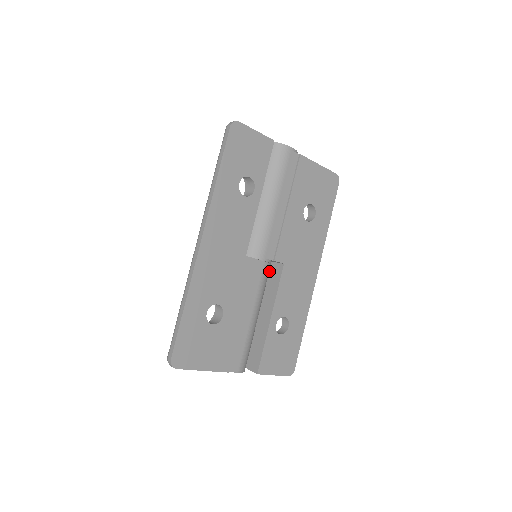
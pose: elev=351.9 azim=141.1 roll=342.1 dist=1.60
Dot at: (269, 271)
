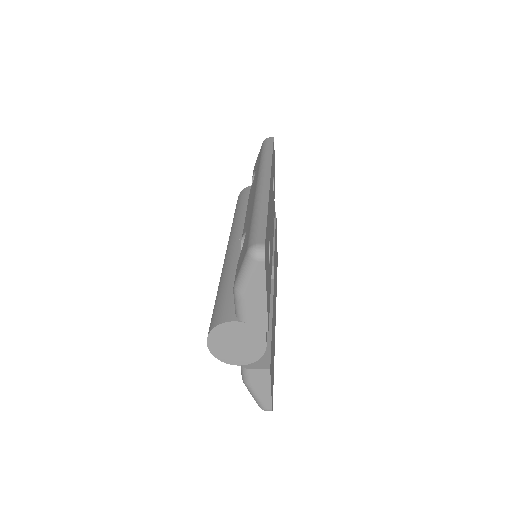
Dot at: occluded
